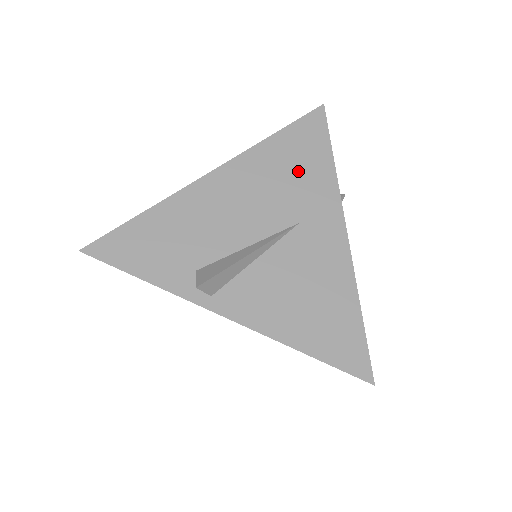
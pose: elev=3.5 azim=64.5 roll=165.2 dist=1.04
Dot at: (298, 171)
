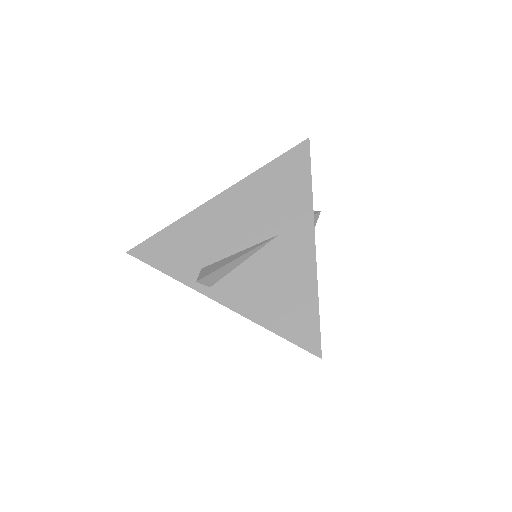
Dot at: (282, 194)
